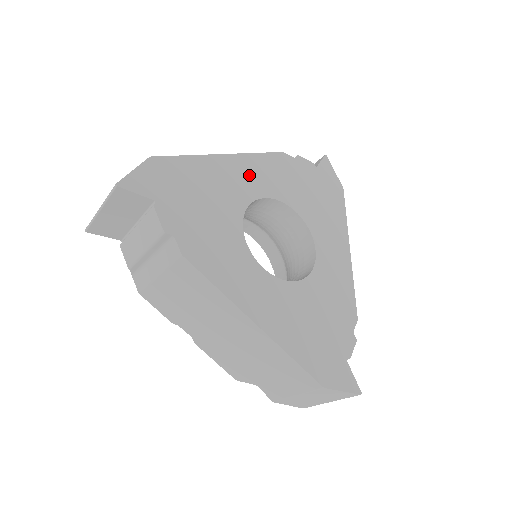
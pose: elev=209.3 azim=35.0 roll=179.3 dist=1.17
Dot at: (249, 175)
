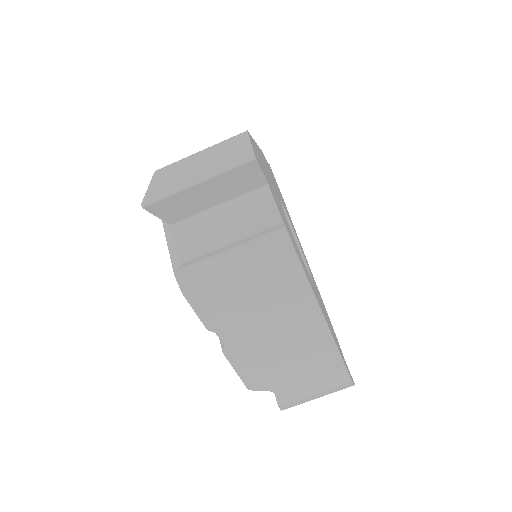
Dot at: (268, 171)
